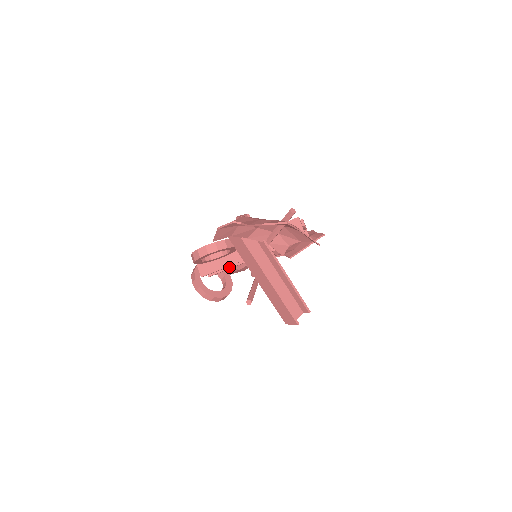
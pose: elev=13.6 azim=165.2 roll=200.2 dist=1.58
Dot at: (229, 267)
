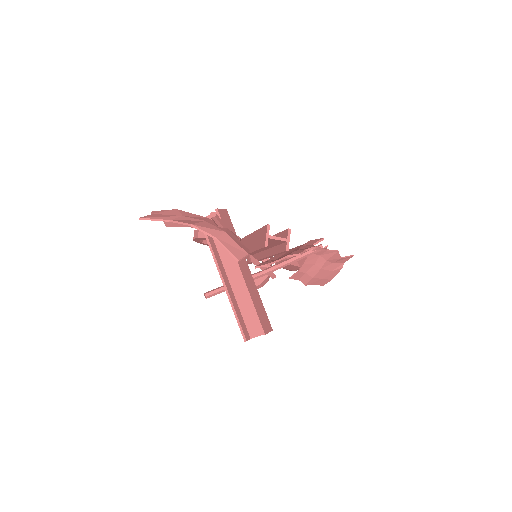
Dot at: occluded
